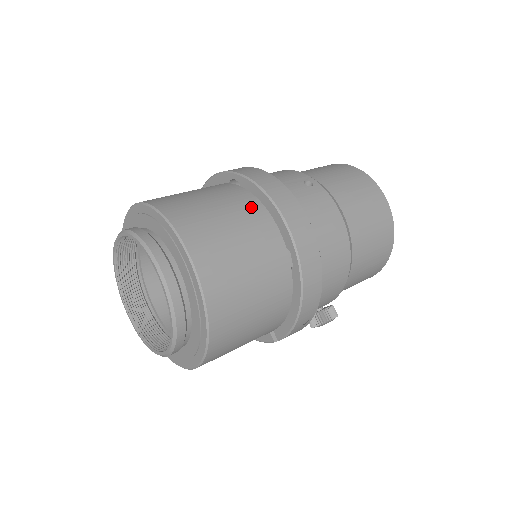
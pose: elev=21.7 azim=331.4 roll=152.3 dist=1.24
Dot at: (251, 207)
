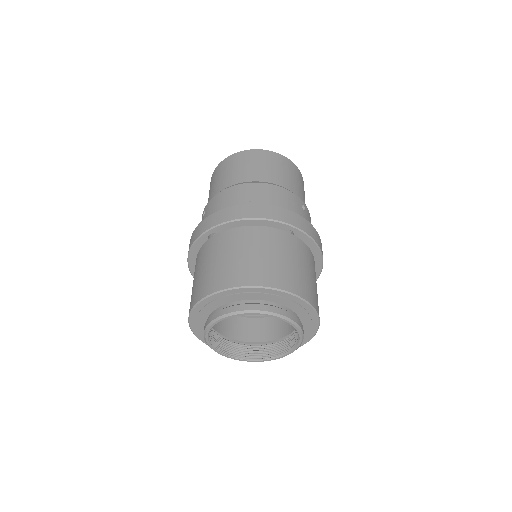
Dot at: (311, 257)
